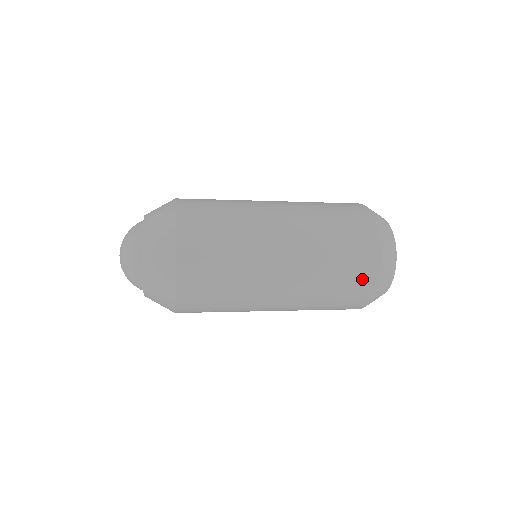
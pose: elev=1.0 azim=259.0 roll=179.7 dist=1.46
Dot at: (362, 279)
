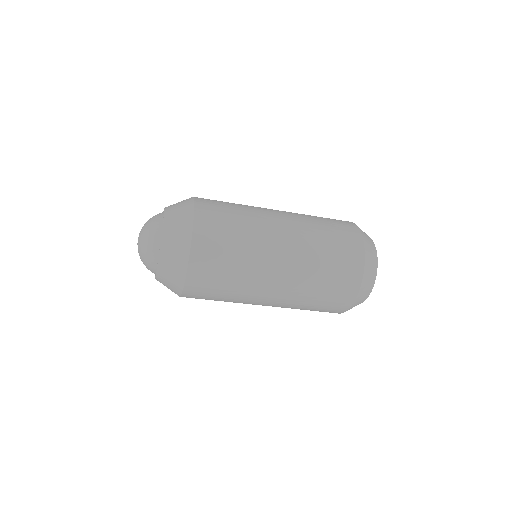
Dot at: (343, 223)
